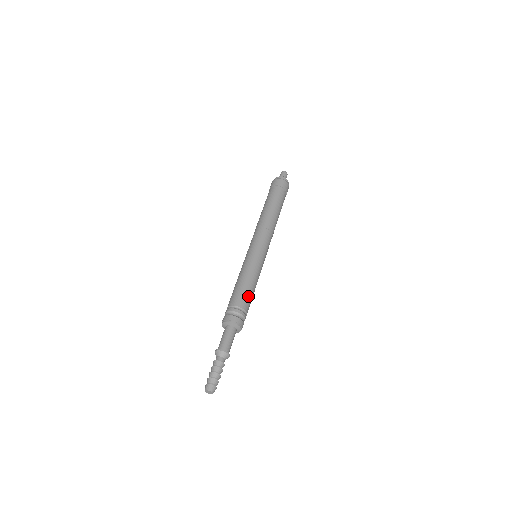
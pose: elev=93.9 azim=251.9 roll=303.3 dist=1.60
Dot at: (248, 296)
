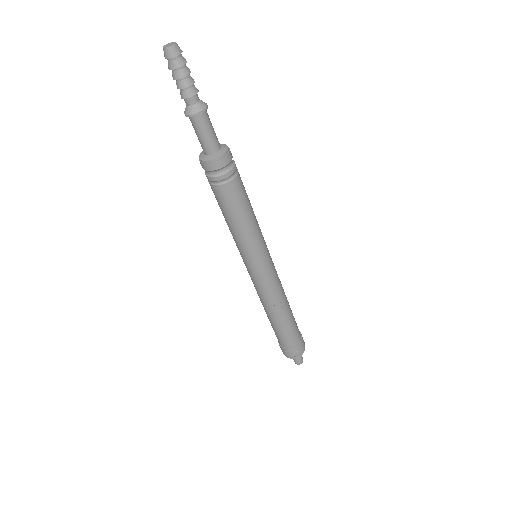
Dot at: (245, 194)
